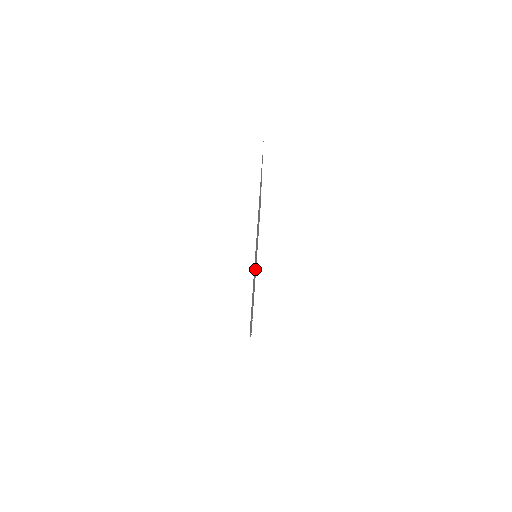
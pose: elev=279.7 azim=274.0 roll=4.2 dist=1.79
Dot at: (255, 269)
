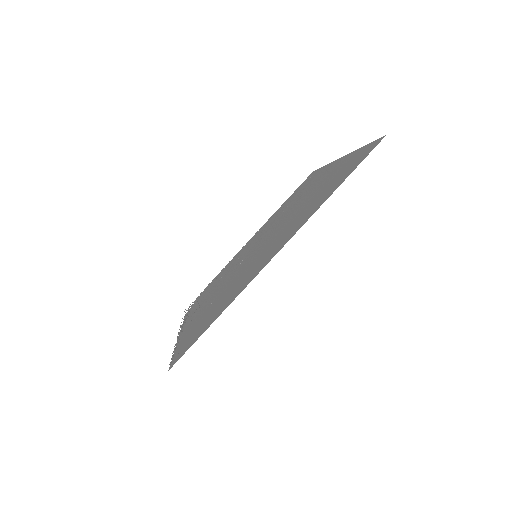
Dot at: (246, 256)
